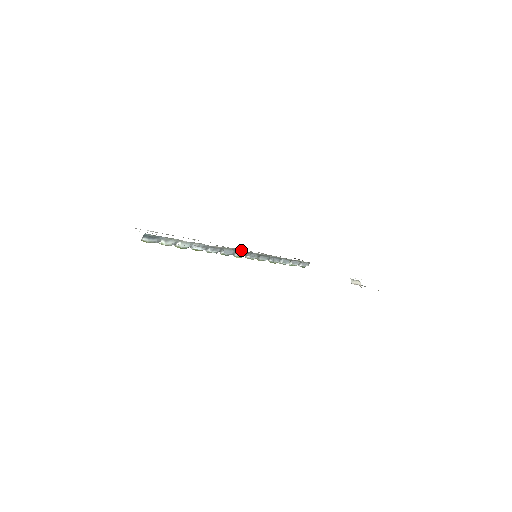
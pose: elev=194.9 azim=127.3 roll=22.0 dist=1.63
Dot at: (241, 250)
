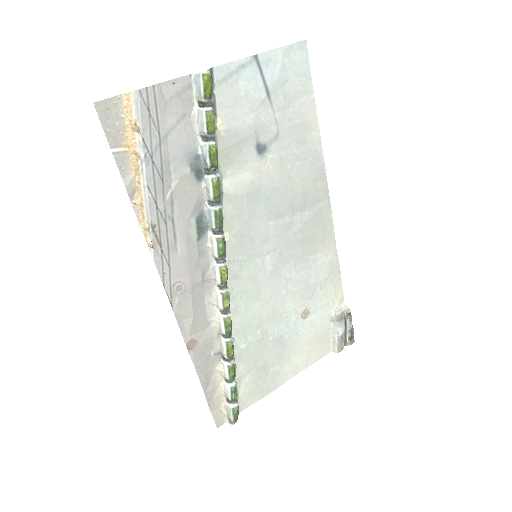
Dot at: occluded
